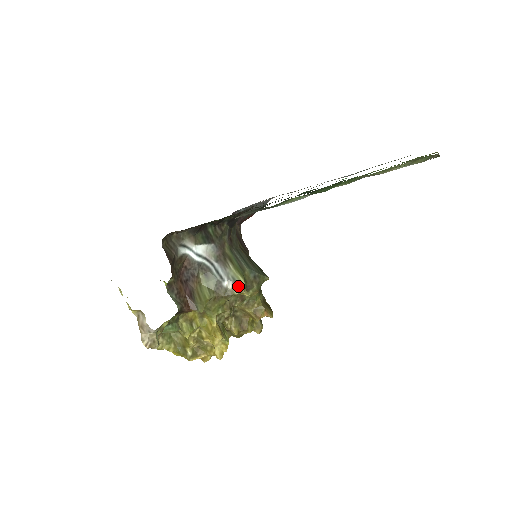
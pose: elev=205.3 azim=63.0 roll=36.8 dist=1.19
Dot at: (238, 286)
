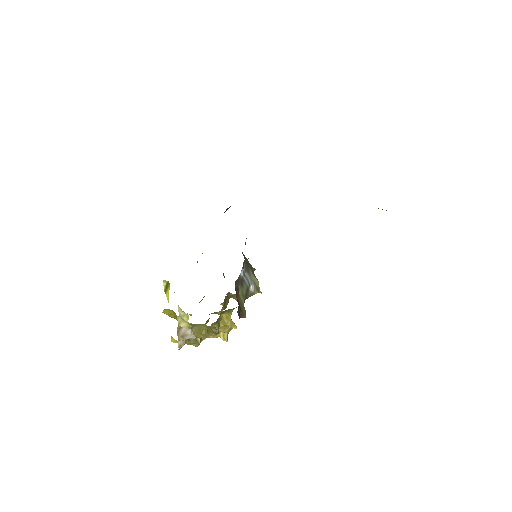
Dot at: (257, 288)
